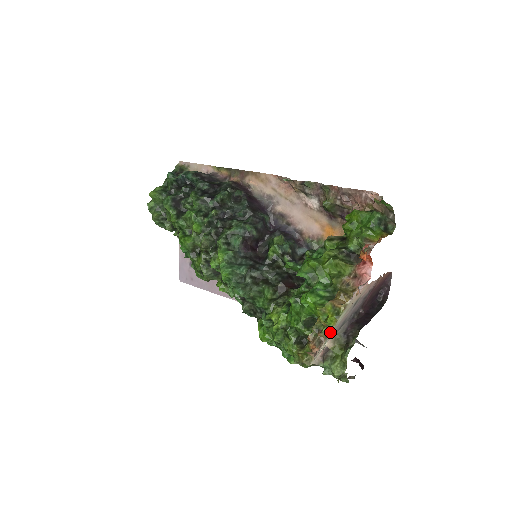
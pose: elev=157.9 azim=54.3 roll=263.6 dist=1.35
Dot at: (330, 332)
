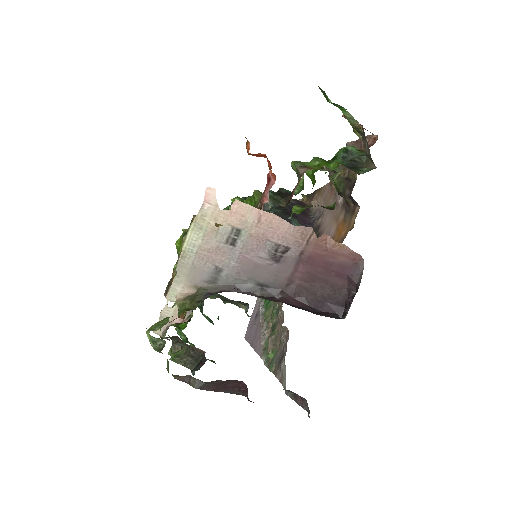
Dot at: (177, 265)
